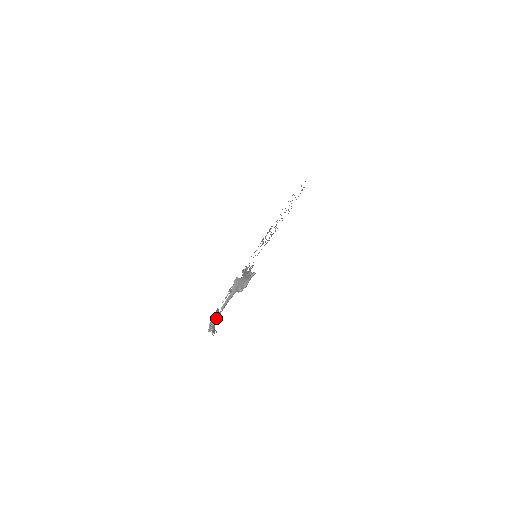
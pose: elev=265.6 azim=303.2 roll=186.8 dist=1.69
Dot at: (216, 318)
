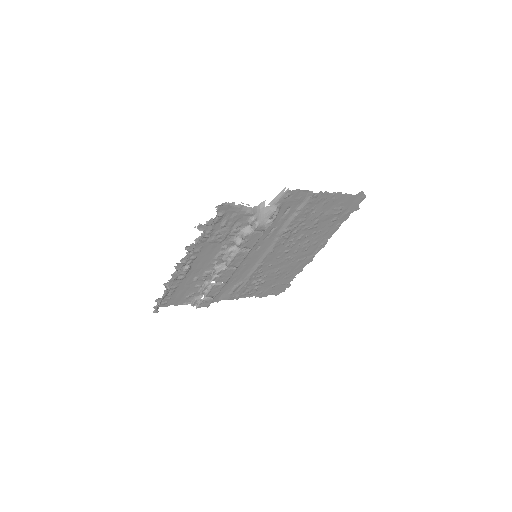
Dot at: (214, 227)
